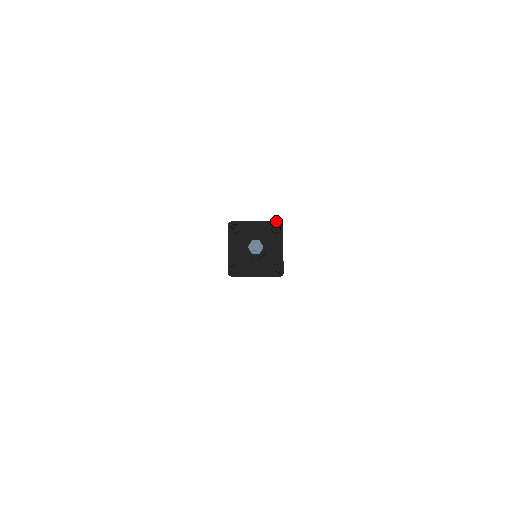
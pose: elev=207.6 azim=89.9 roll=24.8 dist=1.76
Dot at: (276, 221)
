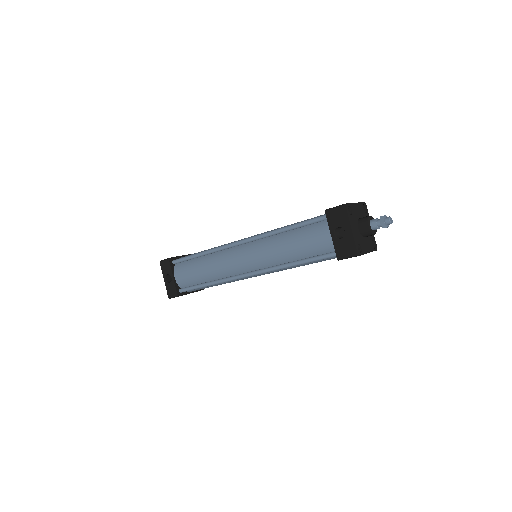
Dot at: (363, 202)
